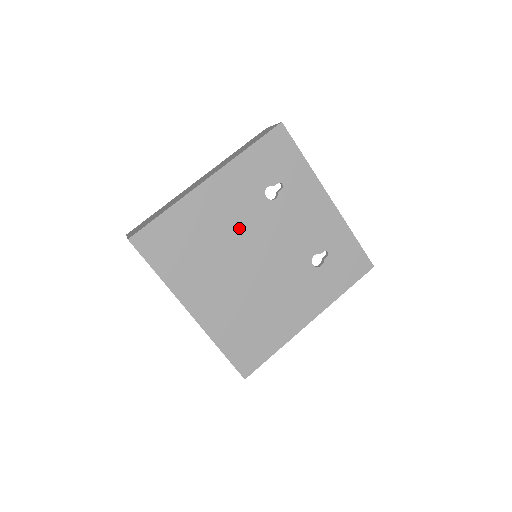
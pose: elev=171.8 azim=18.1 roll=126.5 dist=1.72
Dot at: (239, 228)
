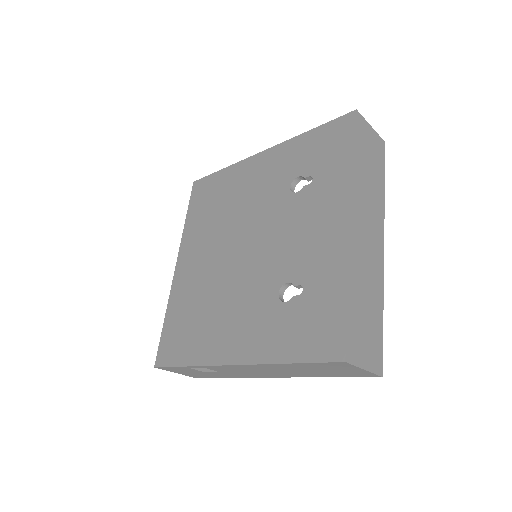
Dot at: (251, 208)
